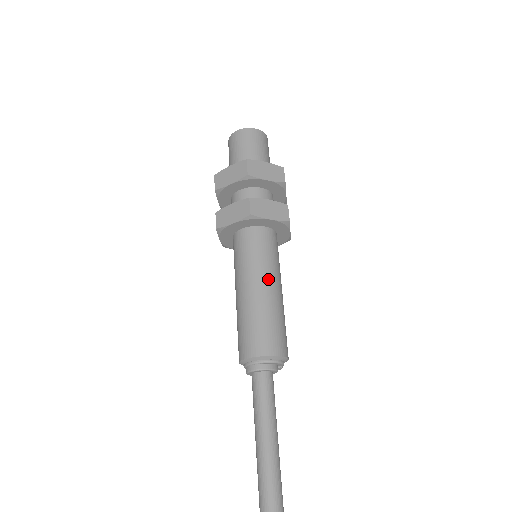
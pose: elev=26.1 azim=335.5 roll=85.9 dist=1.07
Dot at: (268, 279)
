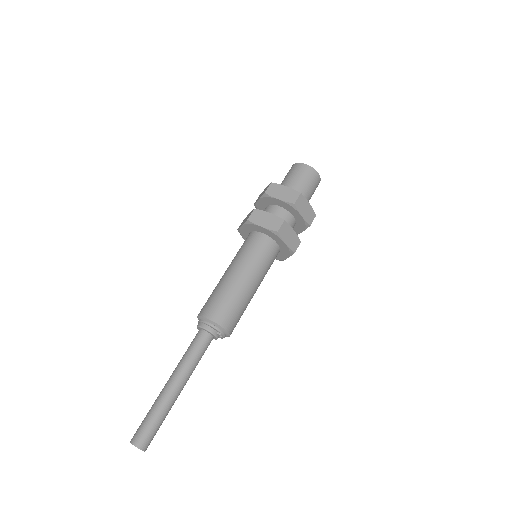
Dot at: (240, 269)
